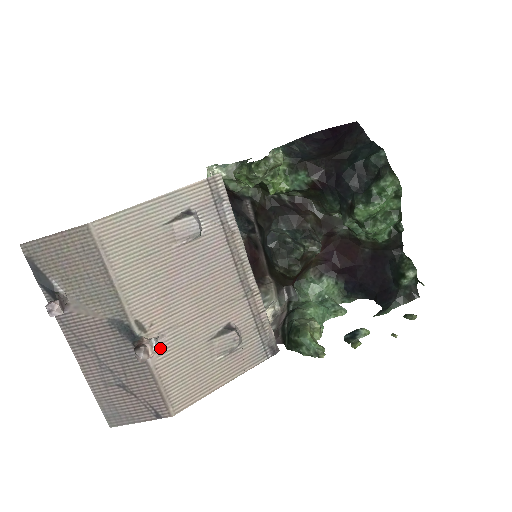
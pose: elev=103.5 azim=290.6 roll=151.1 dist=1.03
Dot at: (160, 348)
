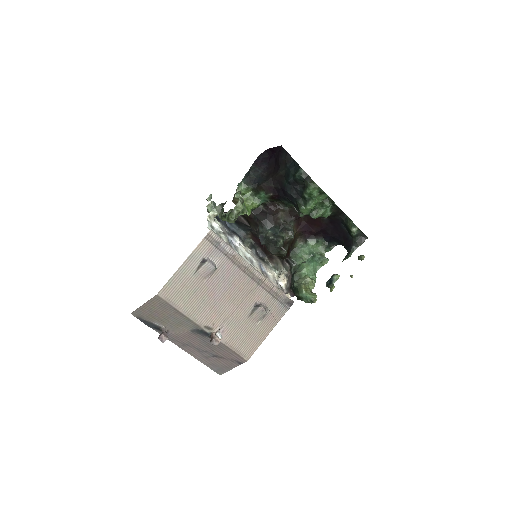
Dot at: (224, 333)
